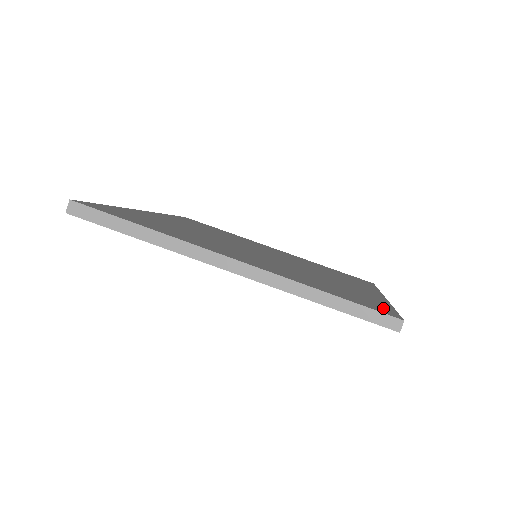
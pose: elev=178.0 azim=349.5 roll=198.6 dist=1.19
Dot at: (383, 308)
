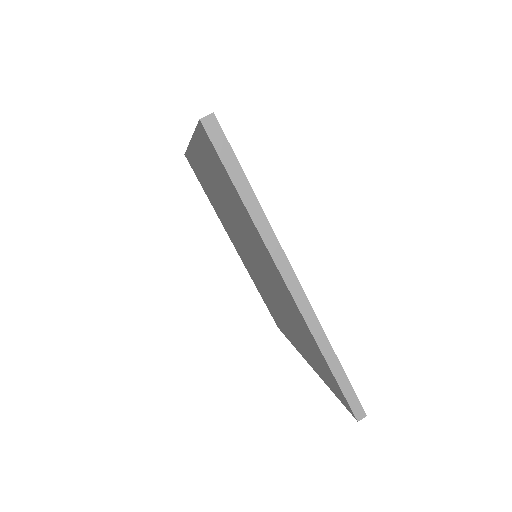
Dot at: occluded
